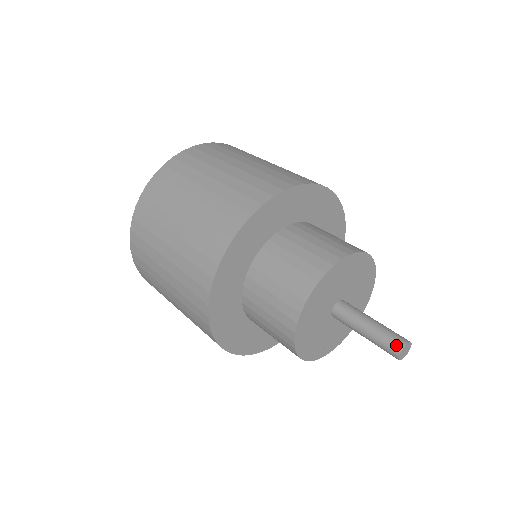
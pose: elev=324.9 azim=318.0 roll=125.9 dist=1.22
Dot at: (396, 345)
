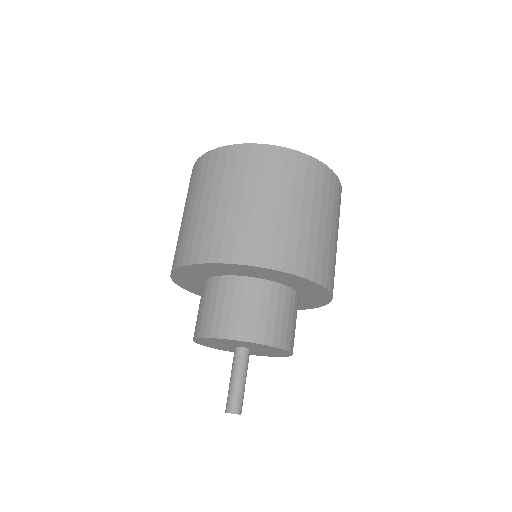
Dot at: (226, 407)
